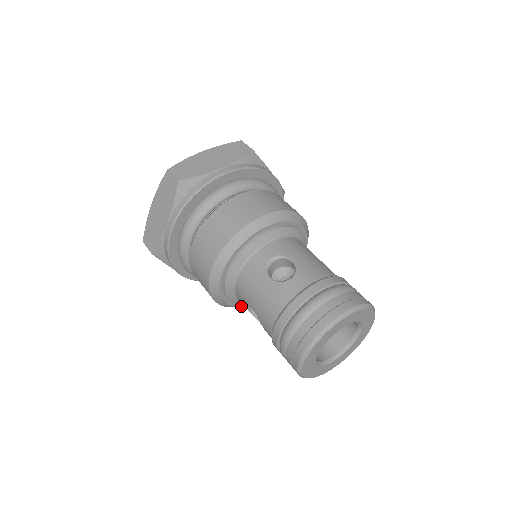
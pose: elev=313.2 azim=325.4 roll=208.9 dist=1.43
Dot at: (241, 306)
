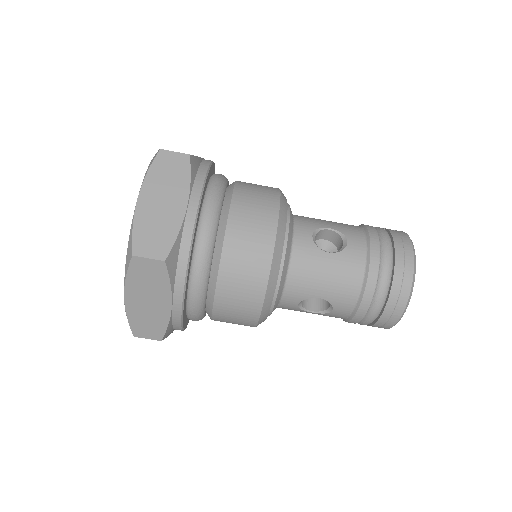
Dot at: occluded
